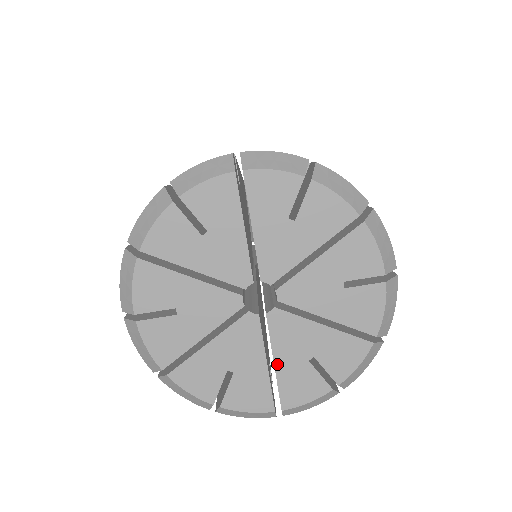
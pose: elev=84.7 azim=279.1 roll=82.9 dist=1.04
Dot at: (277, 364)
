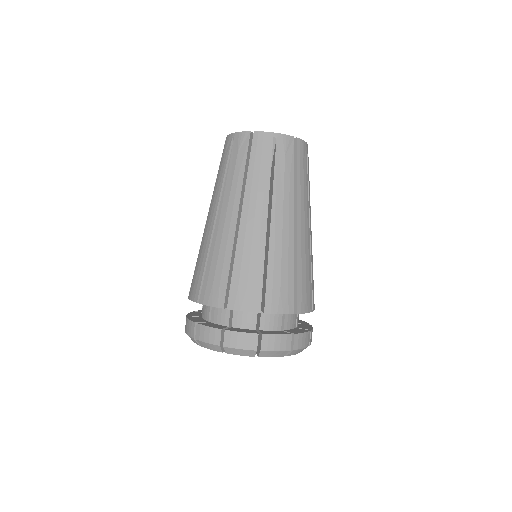
Dot at: occluded
